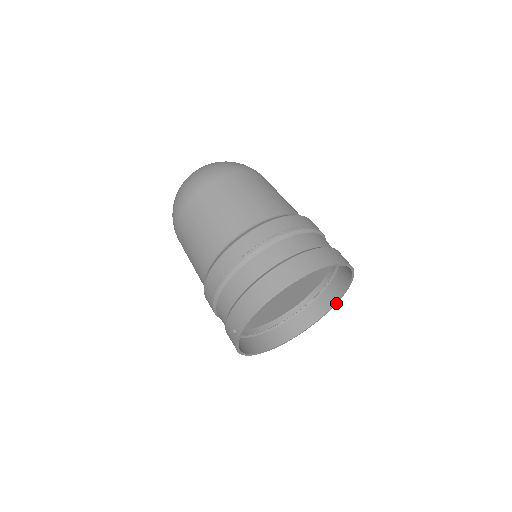
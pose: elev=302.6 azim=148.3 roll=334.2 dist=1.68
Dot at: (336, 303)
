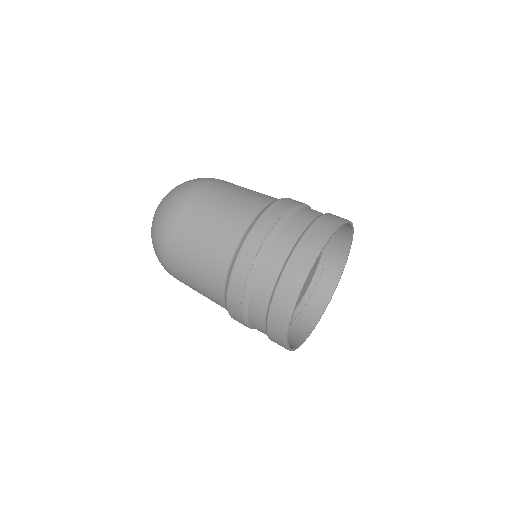
Dot at: (352, 235)
